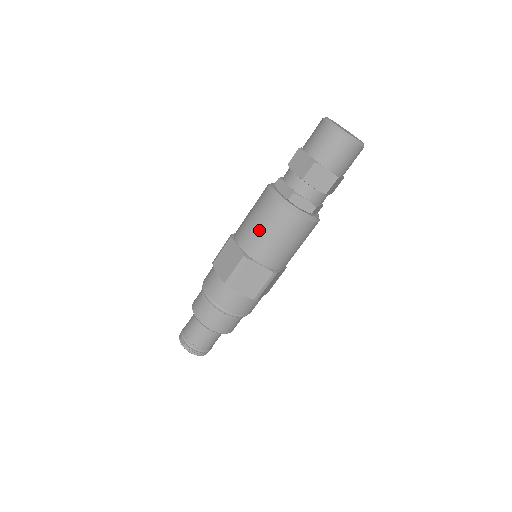
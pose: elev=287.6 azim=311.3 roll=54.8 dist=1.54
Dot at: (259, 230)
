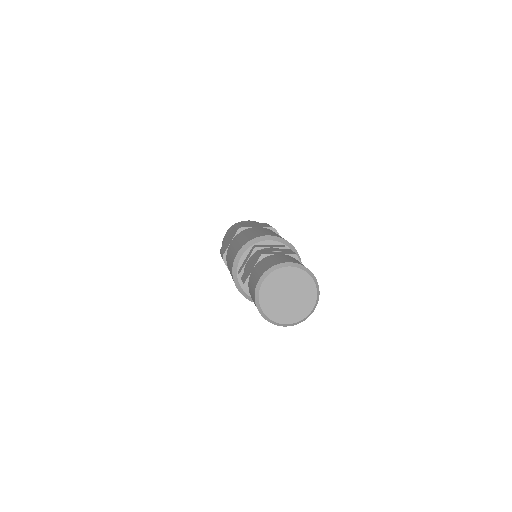
Dot at: occluded
